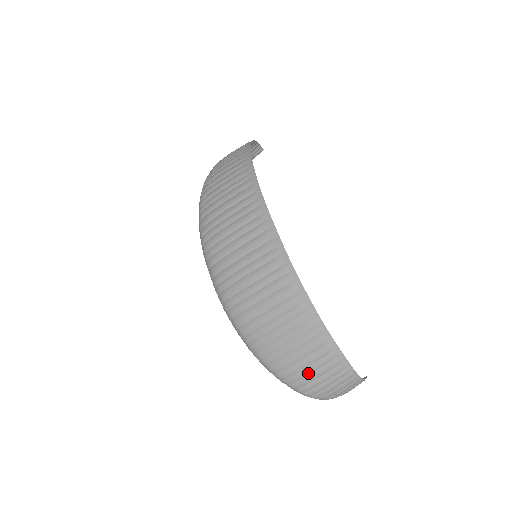
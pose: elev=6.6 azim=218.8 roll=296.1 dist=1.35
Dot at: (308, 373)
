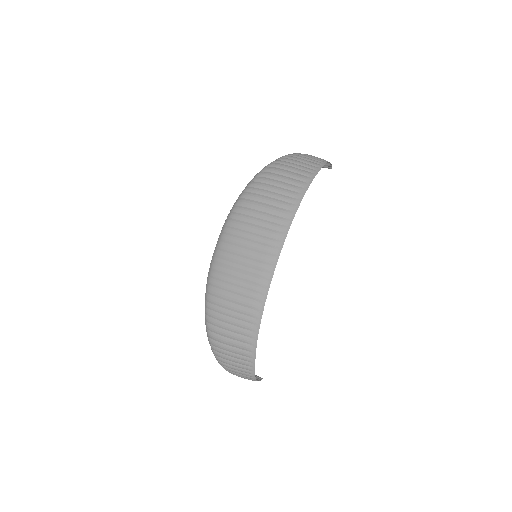
Dot at: (227, 354)
